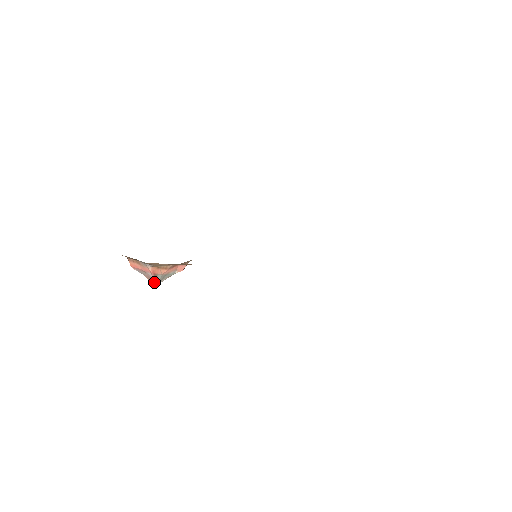
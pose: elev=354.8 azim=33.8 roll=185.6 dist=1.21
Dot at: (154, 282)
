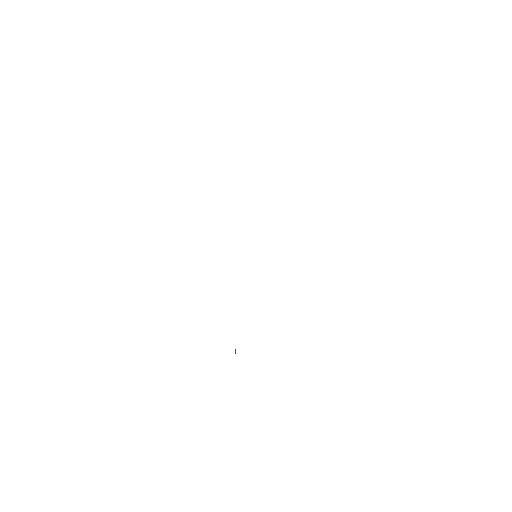
Dot at: occluded
